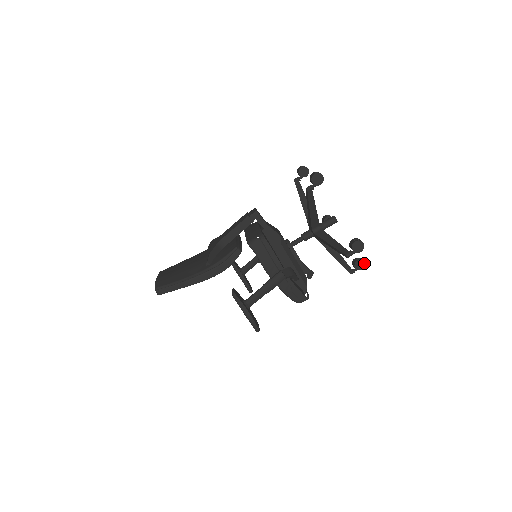
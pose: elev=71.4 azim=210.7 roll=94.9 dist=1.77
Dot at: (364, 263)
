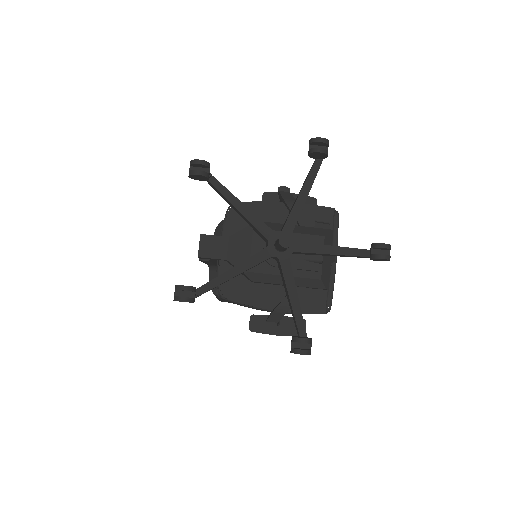
Dot at: (384, 259)
